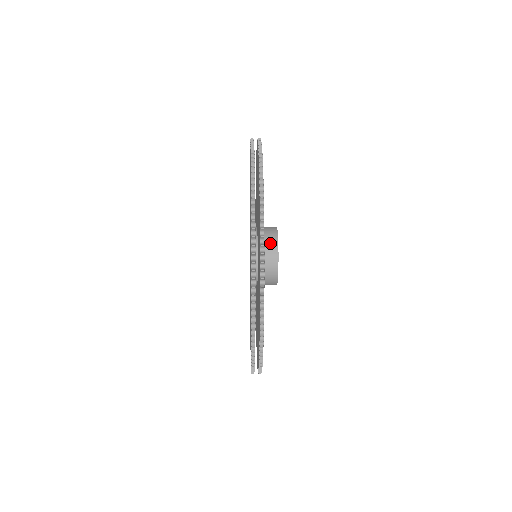
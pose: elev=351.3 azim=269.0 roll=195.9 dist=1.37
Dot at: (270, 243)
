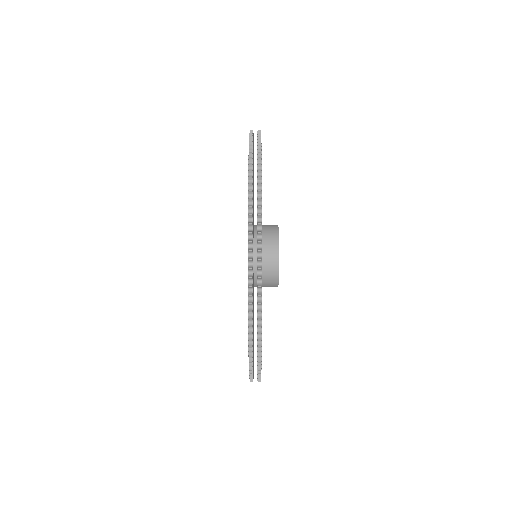
Dot at: (270, 226)
